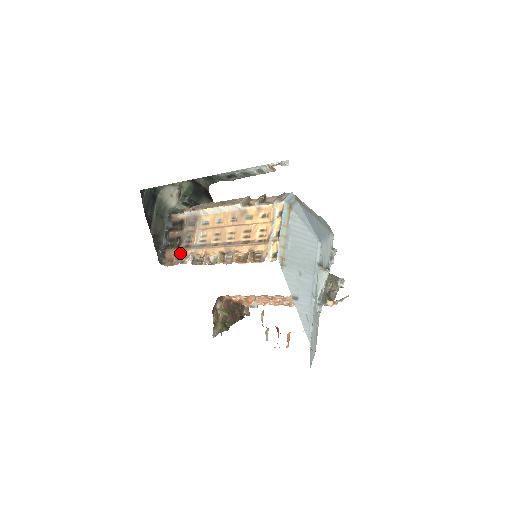
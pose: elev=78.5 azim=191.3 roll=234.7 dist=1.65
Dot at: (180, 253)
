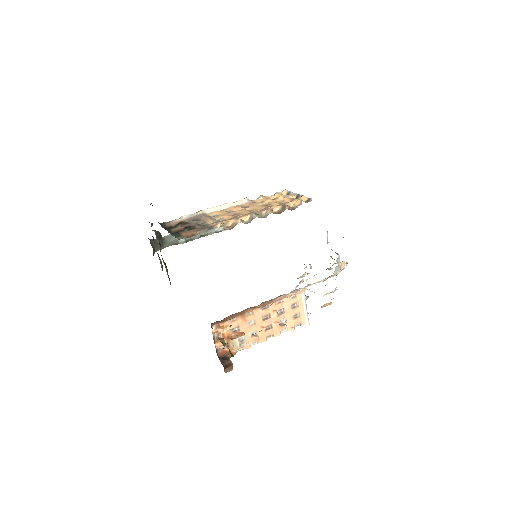
Dot at: (202, 227)
